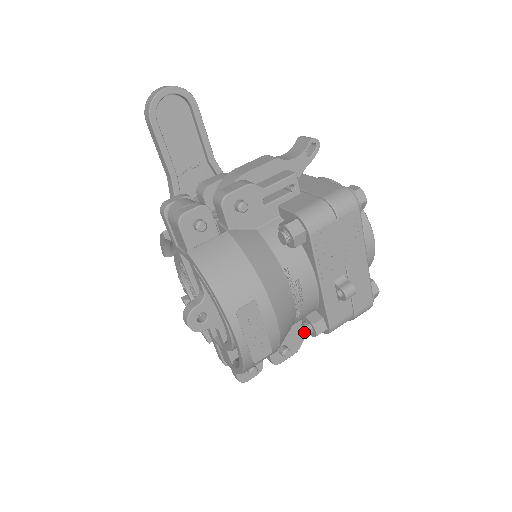
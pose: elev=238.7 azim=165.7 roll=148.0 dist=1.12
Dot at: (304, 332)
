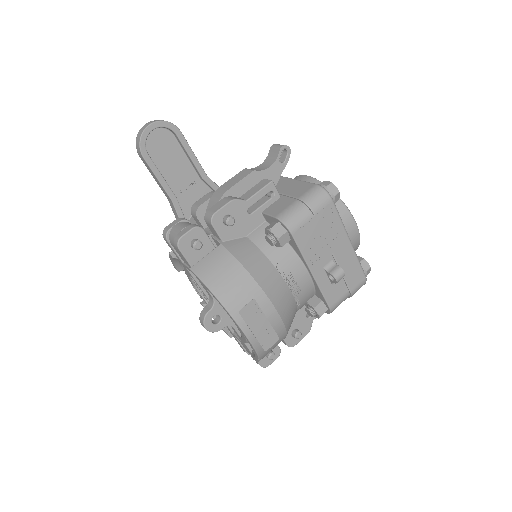
Dot at: occluded
